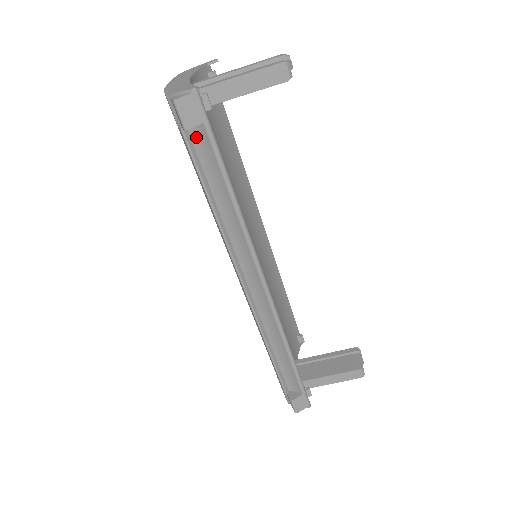
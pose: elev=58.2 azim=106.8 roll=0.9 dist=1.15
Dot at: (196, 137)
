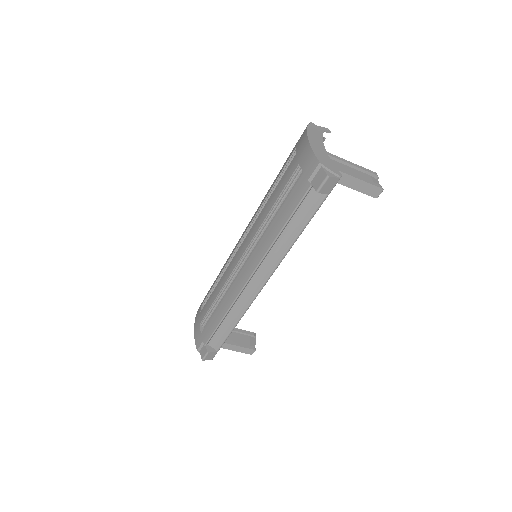
Dot at: (313, 194)
